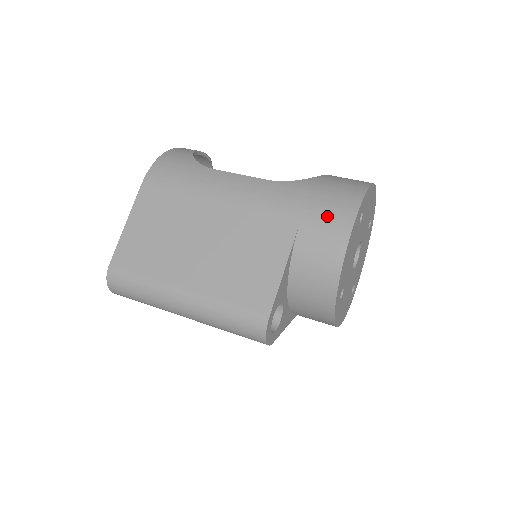
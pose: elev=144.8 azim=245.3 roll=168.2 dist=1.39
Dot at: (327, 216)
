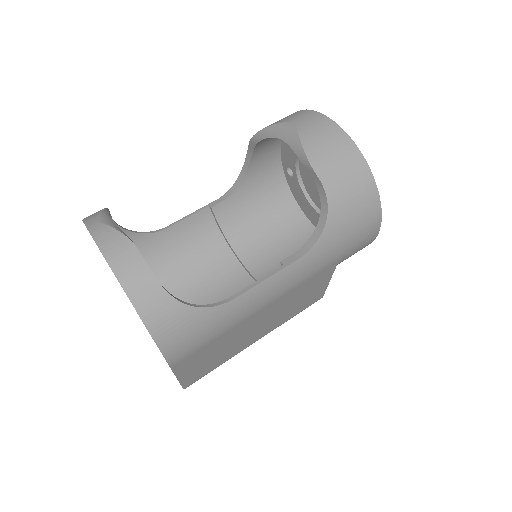
Dot at: (359, 243)
